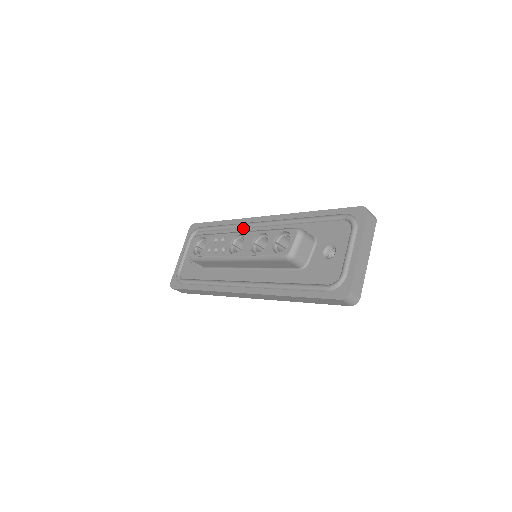
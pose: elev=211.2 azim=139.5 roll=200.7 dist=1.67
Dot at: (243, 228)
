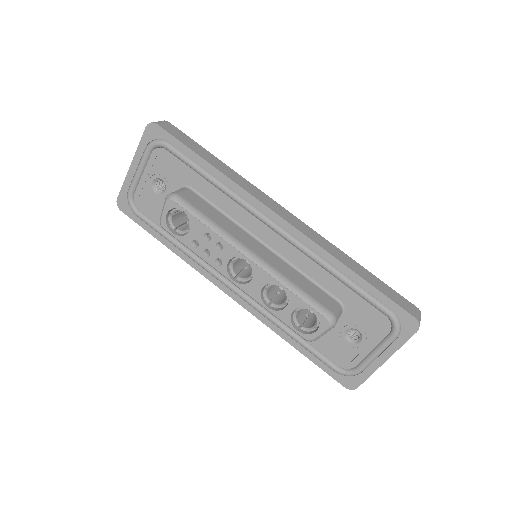
Dot at: (245, 210)
